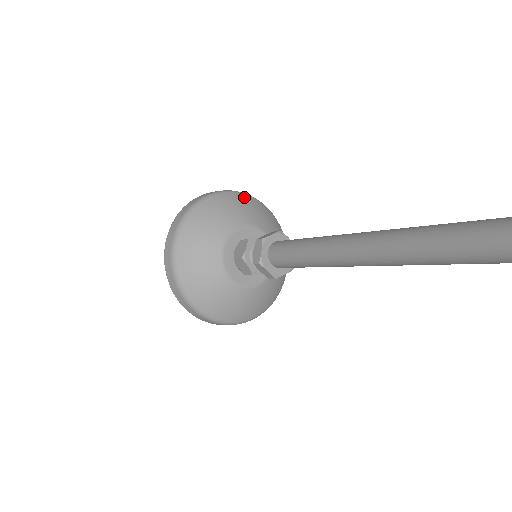
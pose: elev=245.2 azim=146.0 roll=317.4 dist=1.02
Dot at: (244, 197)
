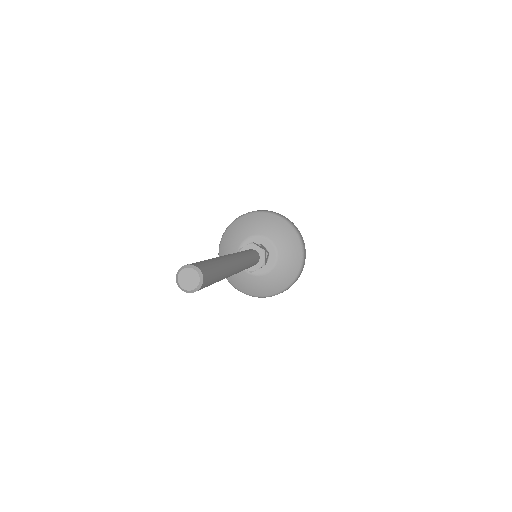
Dot at: (294, 235)
